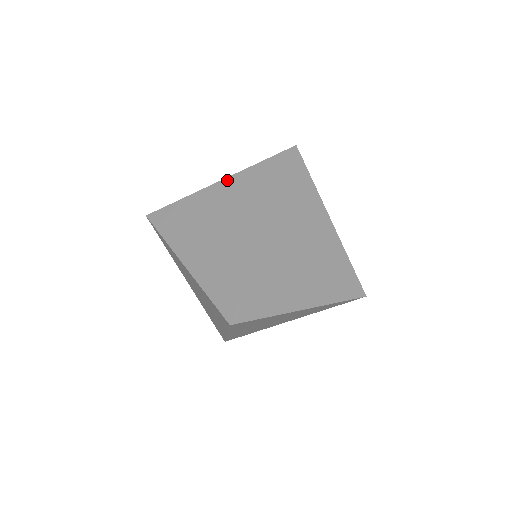
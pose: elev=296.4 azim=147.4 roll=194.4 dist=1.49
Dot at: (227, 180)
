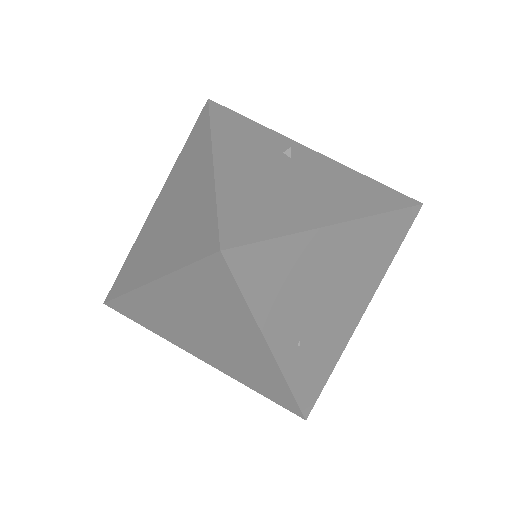
Dot at: (210, 171)
